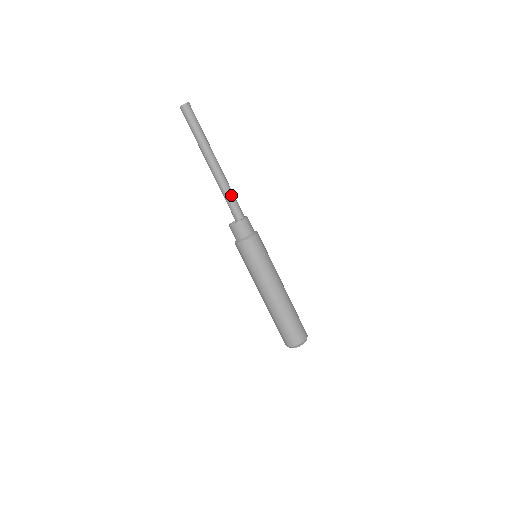
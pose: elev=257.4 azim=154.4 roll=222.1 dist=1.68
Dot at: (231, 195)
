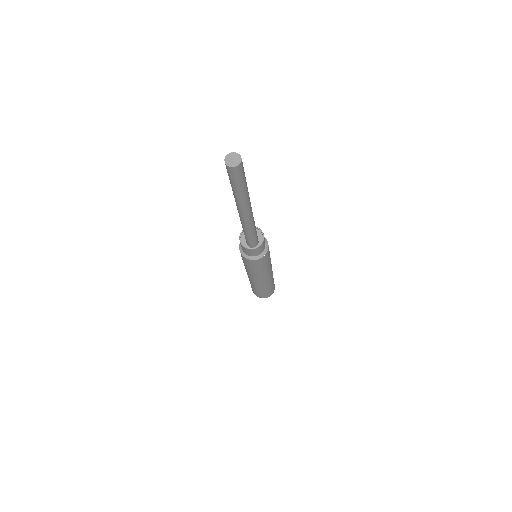
Dot at: (248, 234)
